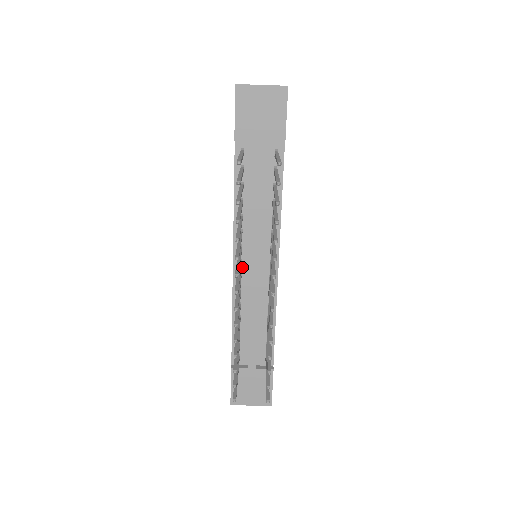
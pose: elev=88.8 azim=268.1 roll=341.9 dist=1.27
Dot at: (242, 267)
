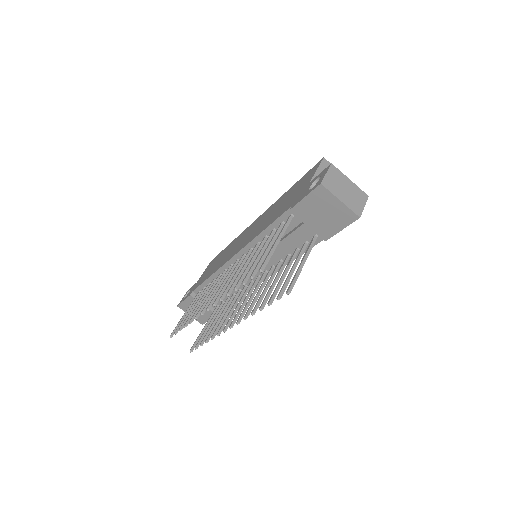
Dot at: occluded
